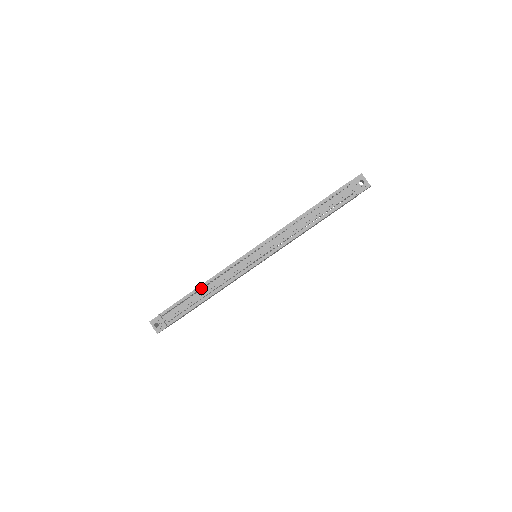
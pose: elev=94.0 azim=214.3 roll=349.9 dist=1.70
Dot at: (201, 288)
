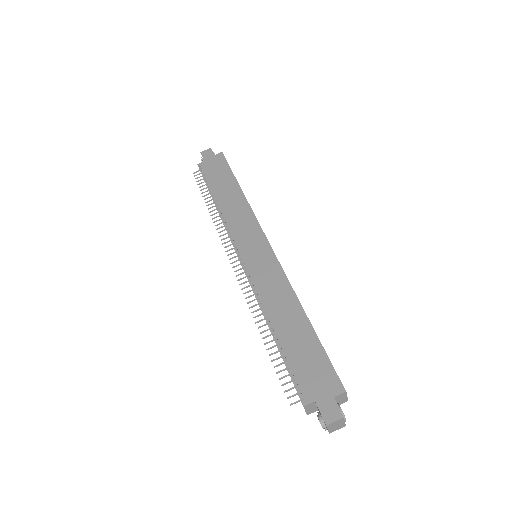
Dot at: (212, 207)
